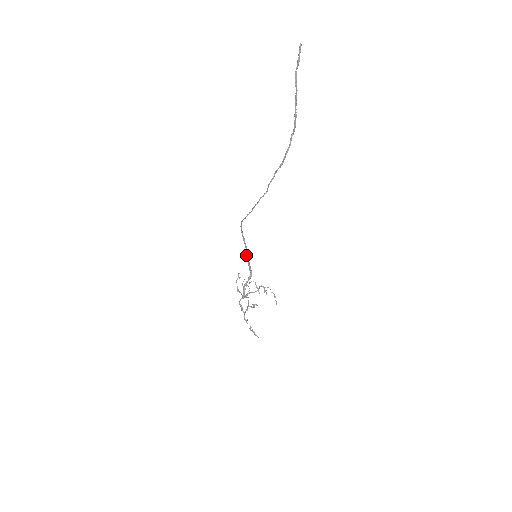
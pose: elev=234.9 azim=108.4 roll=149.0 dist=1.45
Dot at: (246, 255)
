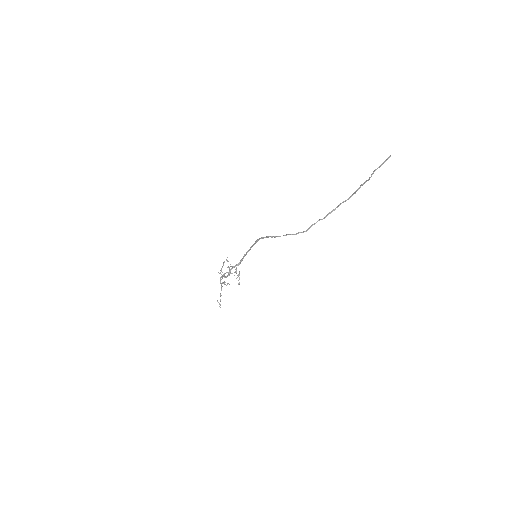
Dot at: (248, 251)
